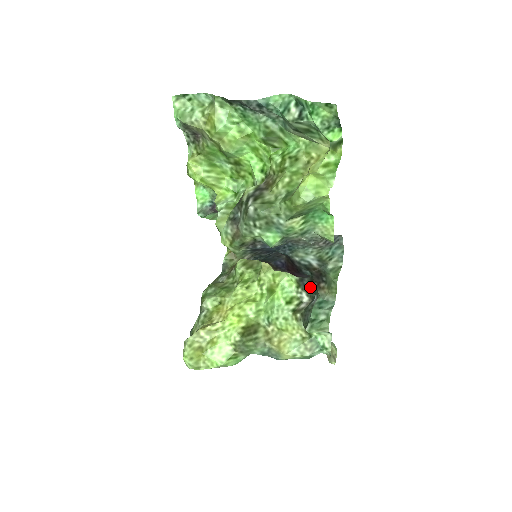
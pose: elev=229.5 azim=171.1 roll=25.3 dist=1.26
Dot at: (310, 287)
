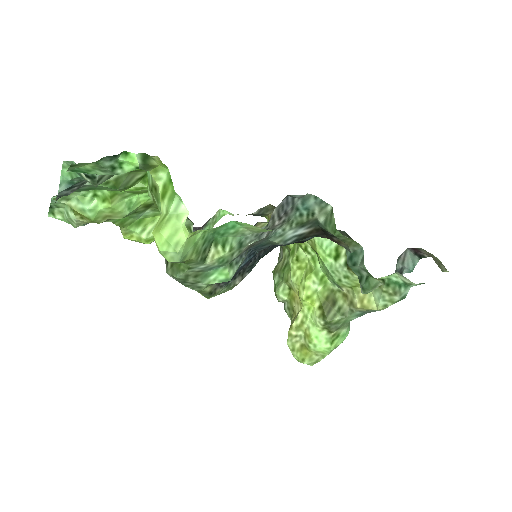
Dot at: (339, 231)
